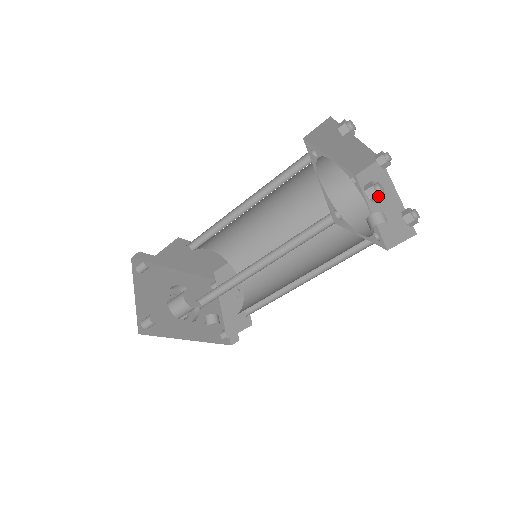
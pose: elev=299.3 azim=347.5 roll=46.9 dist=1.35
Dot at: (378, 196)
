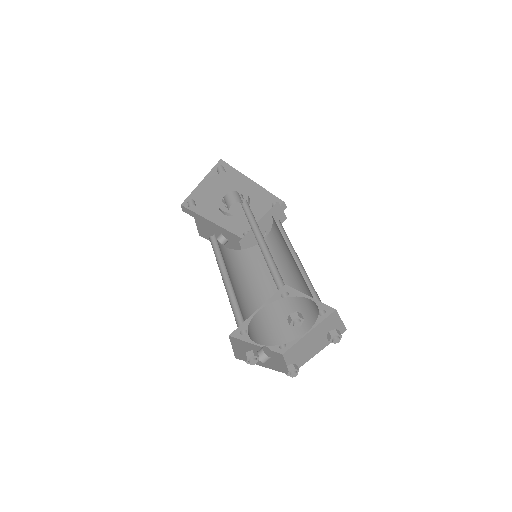
Dot at: (247, 362)
